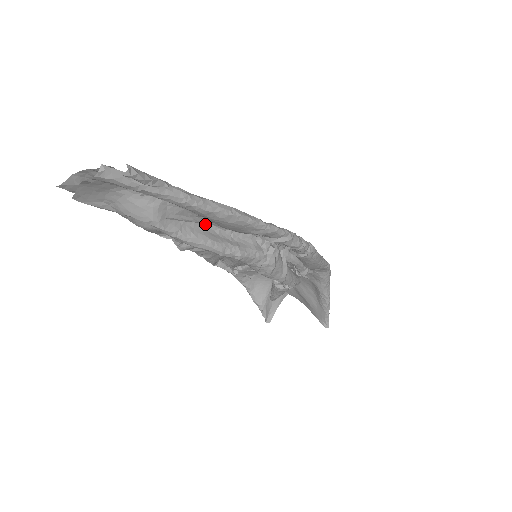
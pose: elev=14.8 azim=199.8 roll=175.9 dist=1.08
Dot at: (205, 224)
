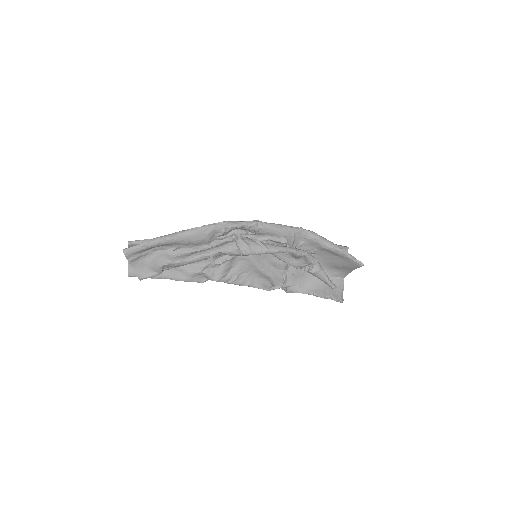
Dot at: (194, 251)
